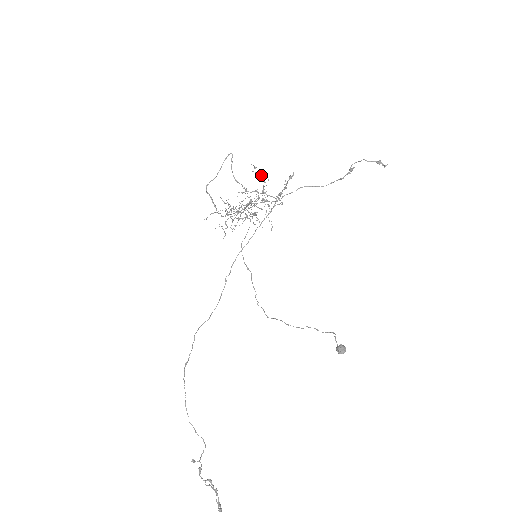
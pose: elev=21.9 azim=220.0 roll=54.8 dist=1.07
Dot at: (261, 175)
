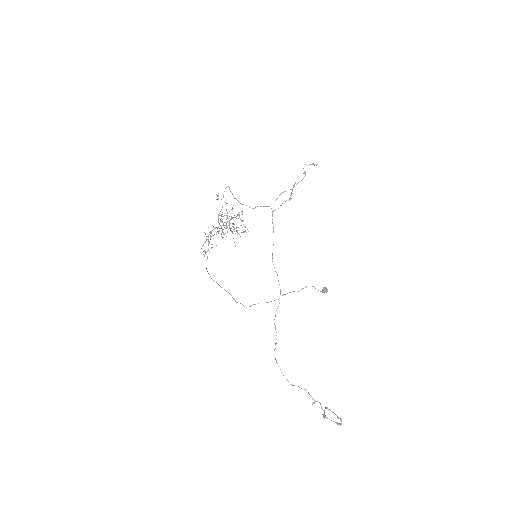
Dot at: occluded
